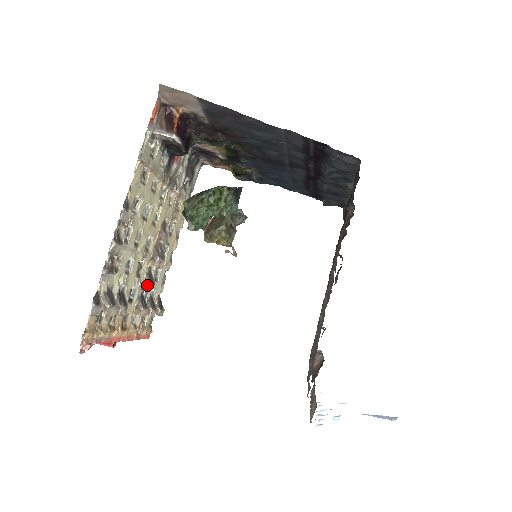
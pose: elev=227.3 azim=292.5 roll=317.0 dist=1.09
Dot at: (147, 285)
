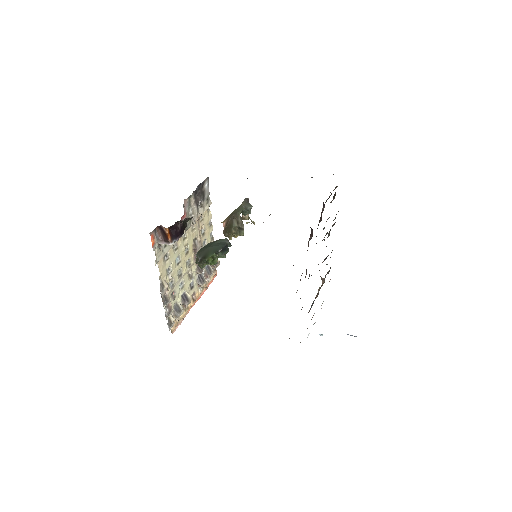
Dot at: occluded
